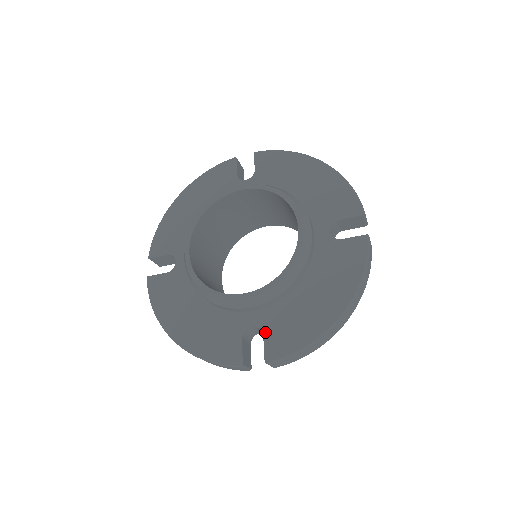
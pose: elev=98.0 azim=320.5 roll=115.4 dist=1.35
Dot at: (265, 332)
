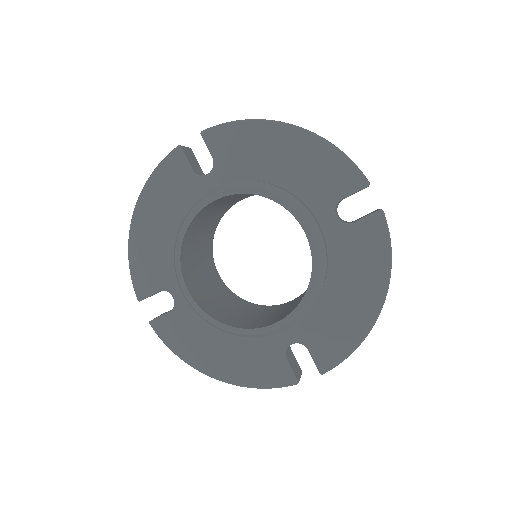
Dot at: (308, 346)
